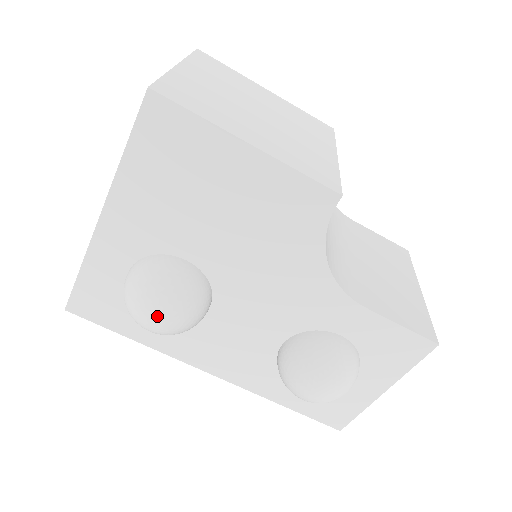
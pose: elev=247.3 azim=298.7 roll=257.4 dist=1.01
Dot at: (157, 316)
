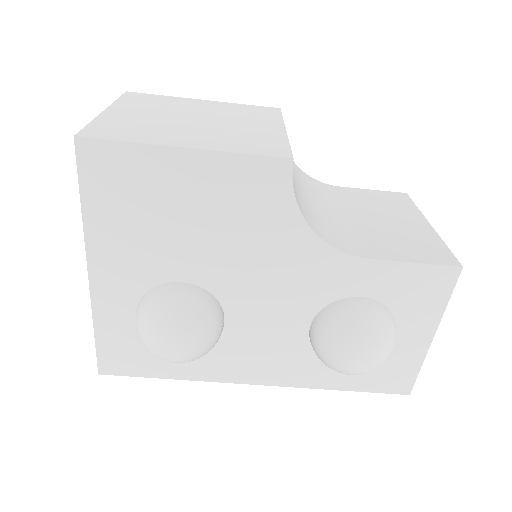
Dot at: (173, 344)
